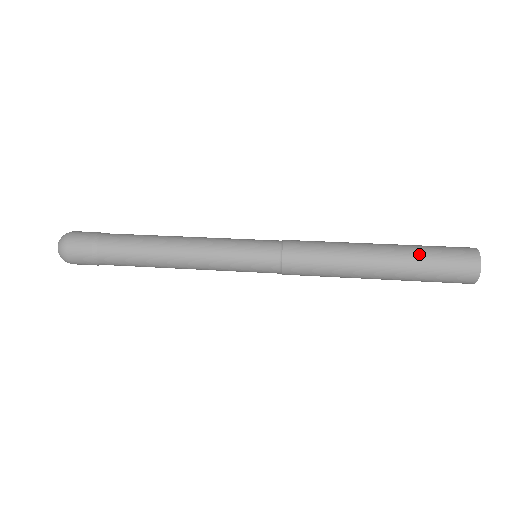
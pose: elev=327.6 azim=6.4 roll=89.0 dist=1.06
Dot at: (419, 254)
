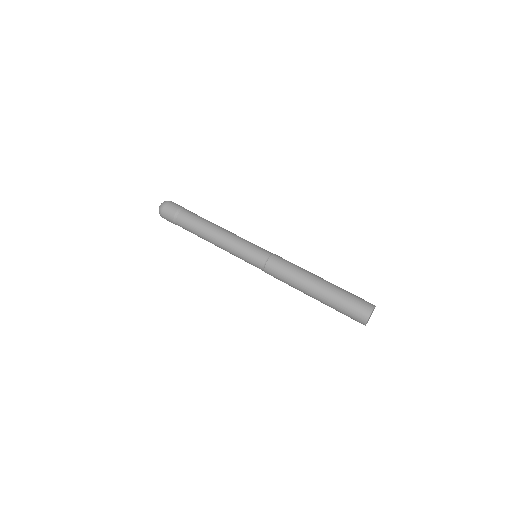
Dot at: (343, 289)
